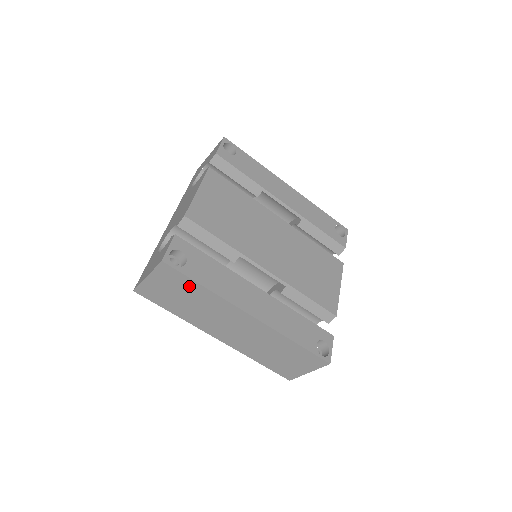
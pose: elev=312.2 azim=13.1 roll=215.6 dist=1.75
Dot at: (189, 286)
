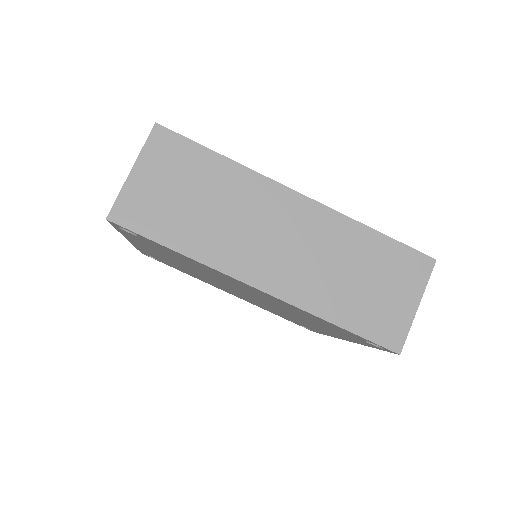
Dot at: (199, 164)
